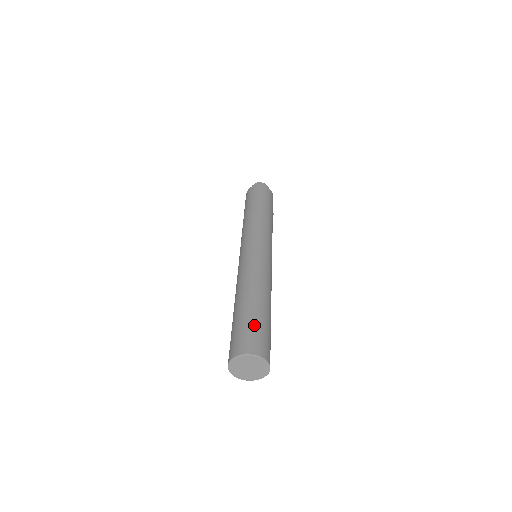
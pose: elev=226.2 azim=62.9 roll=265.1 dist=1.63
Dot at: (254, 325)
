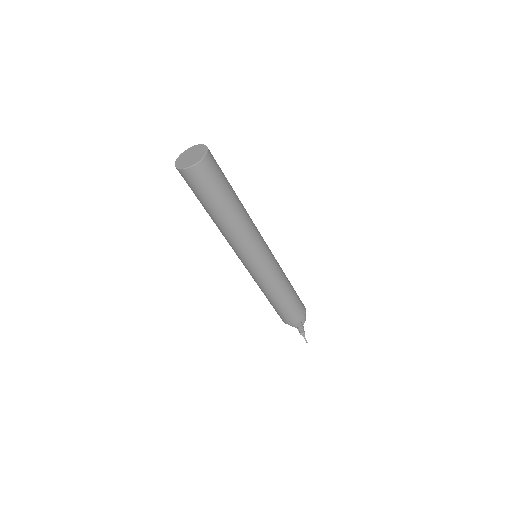
Dot at: occluded
